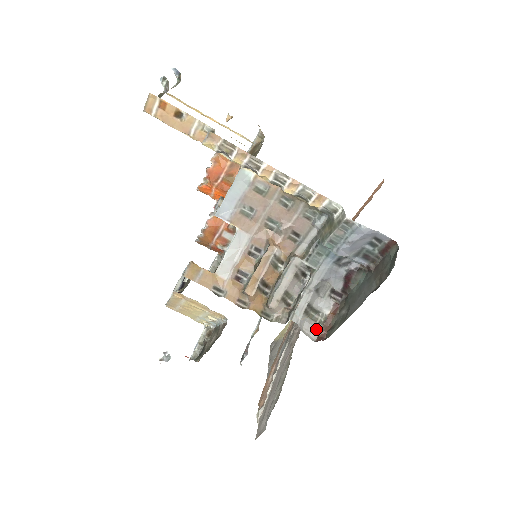
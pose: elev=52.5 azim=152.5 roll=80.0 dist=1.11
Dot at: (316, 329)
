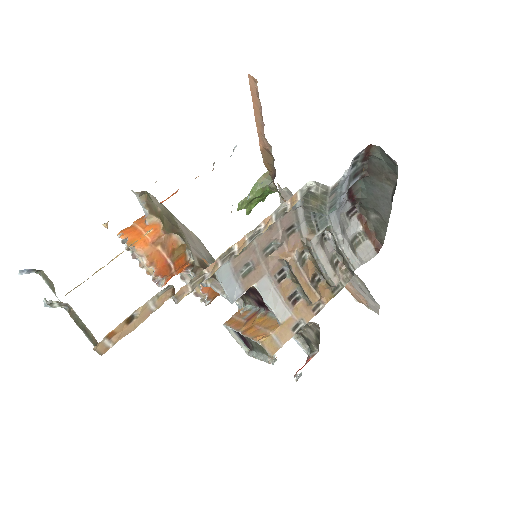
Dot at: (368, 247)
